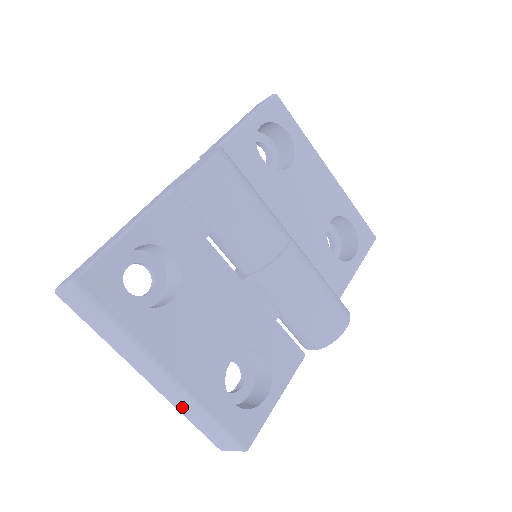
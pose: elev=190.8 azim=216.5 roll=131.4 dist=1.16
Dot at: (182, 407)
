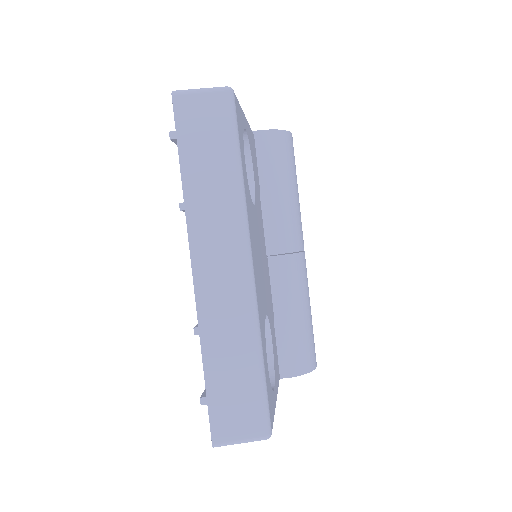
Dot at: (218, 336)
